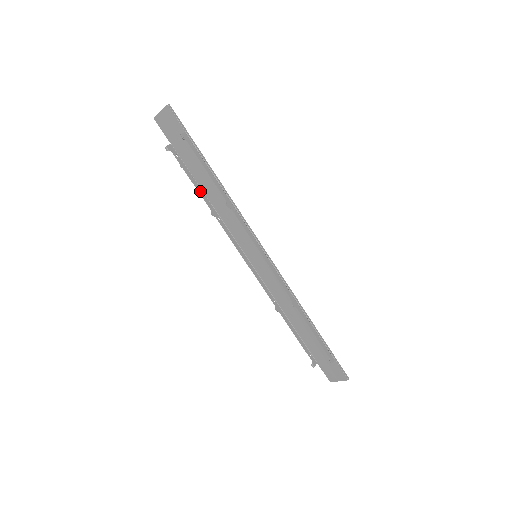
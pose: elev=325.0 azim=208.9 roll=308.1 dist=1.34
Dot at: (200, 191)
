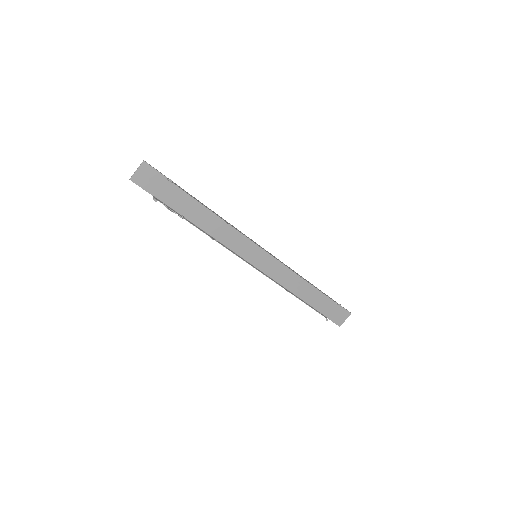
Dot at: (194, 225)
